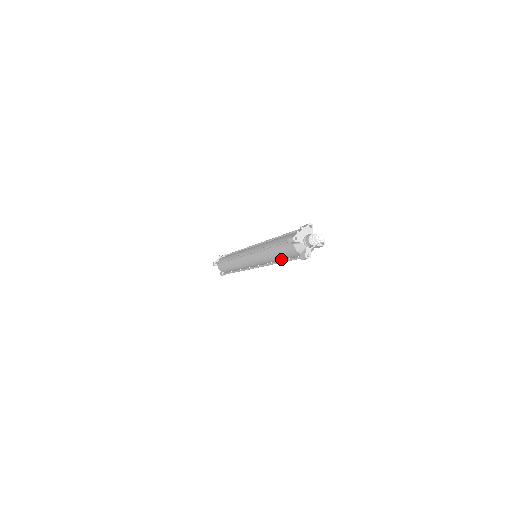
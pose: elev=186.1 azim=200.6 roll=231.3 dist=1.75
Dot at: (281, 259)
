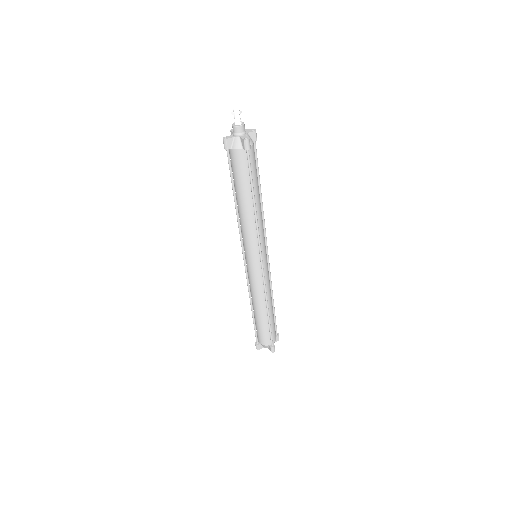
Dot at: (237, 195)
